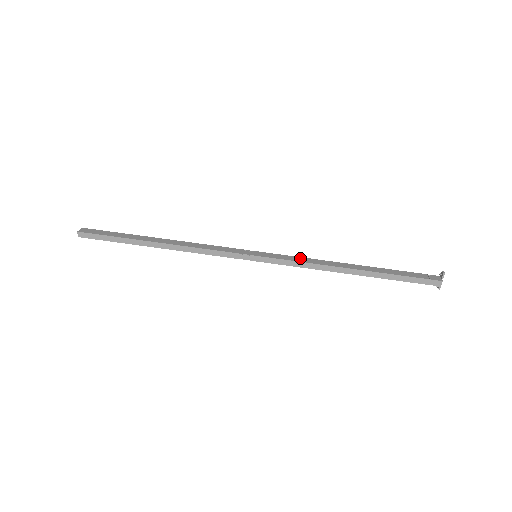
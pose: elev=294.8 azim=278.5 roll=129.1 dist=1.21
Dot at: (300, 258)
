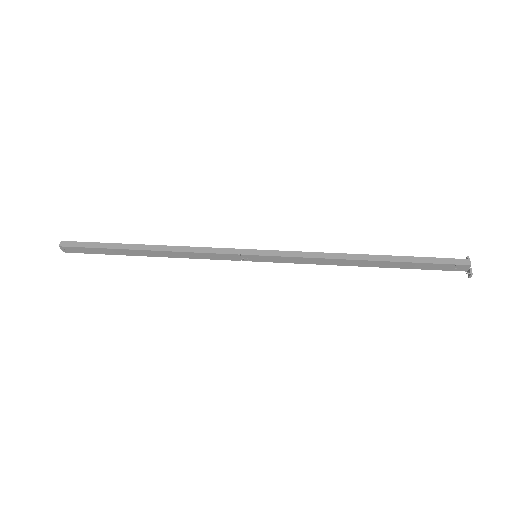
Dot at: occluded
